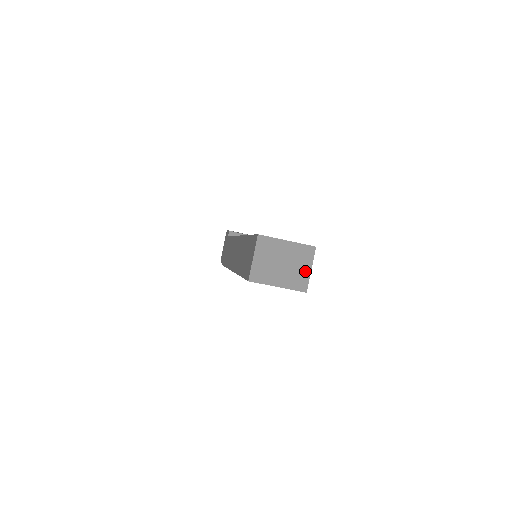
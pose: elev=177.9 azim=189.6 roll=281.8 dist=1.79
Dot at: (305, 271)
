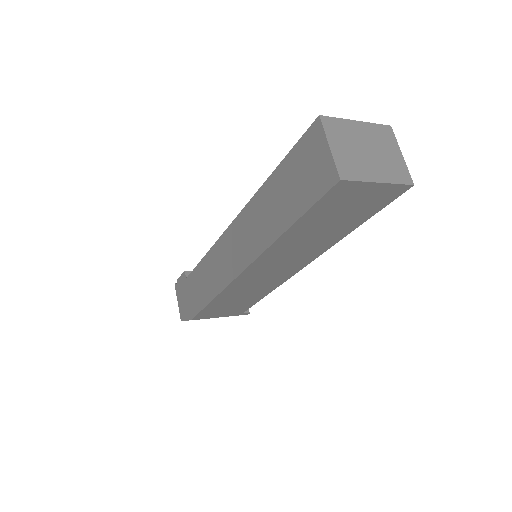
Dot at: (397, 157)
